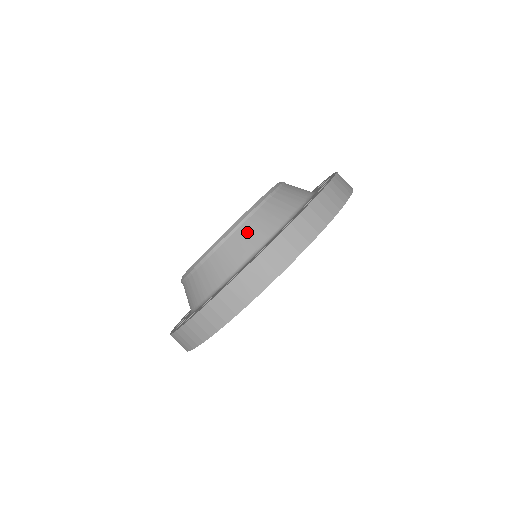
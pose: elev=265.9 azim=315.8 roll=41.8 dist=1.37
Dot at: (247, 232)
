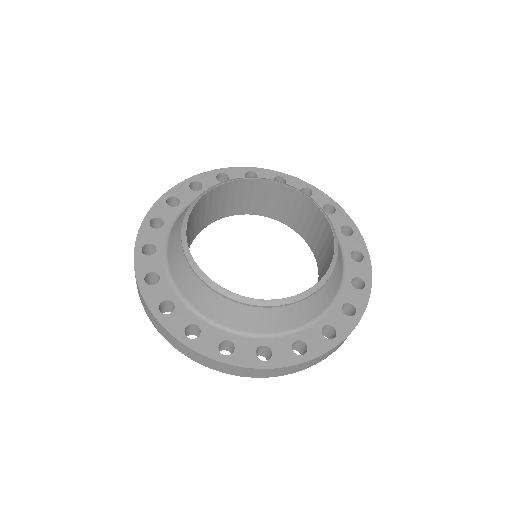
Dot at: (216, 303)
